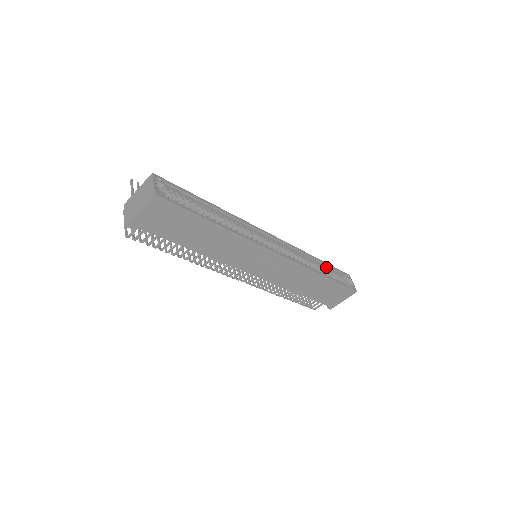
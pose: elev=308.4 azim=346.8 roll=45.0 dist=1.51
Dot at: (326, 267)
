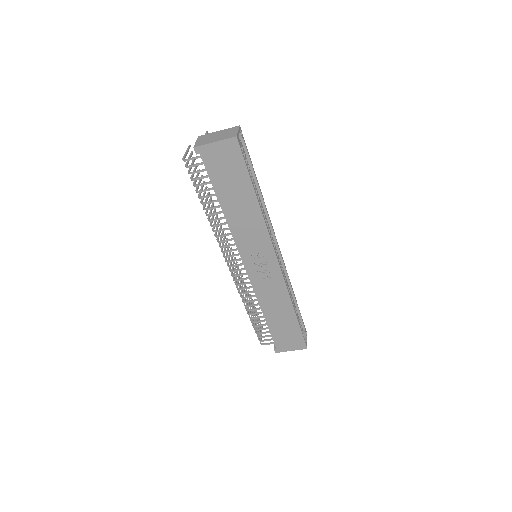
Dot at: (296, 310)
